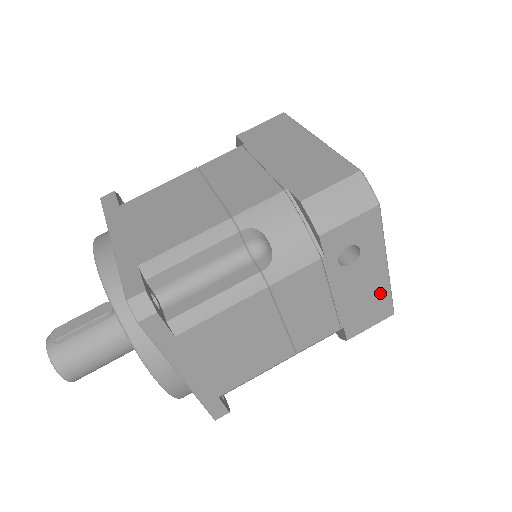
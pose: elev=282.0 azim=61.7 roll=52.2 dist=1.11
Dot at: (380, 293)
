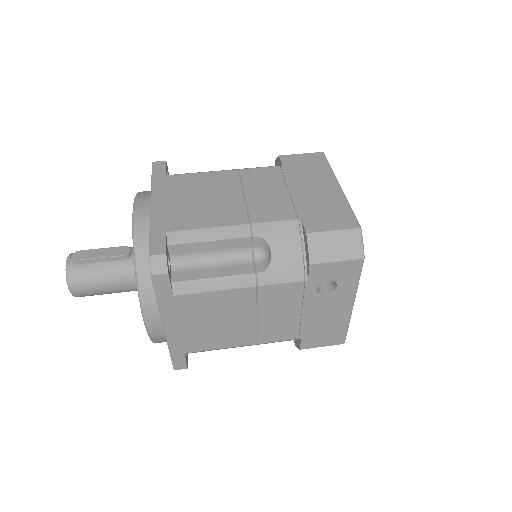
Dot at: (339, 324)
